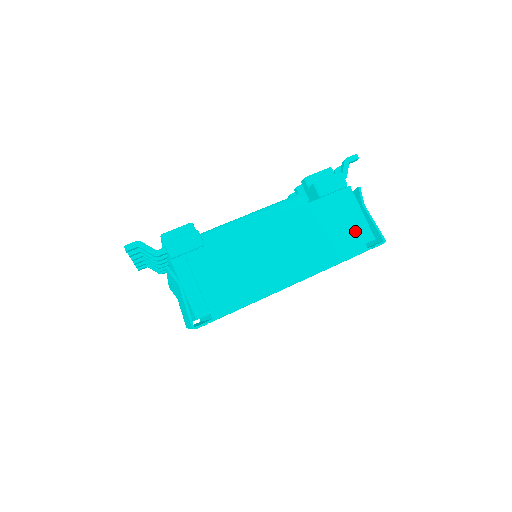
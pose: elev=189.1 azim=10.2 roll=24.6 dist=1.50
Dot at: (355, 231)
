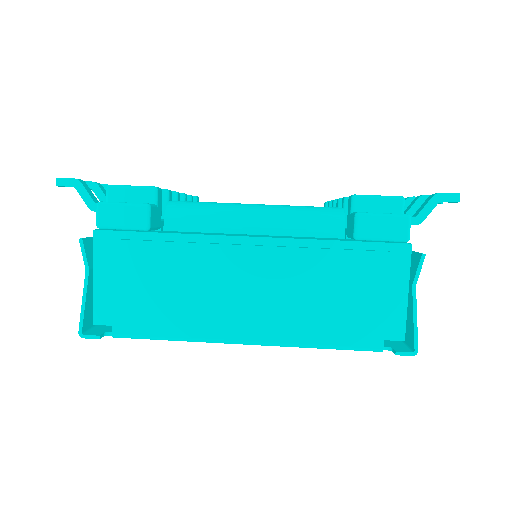
Dot at: (378, 316)
